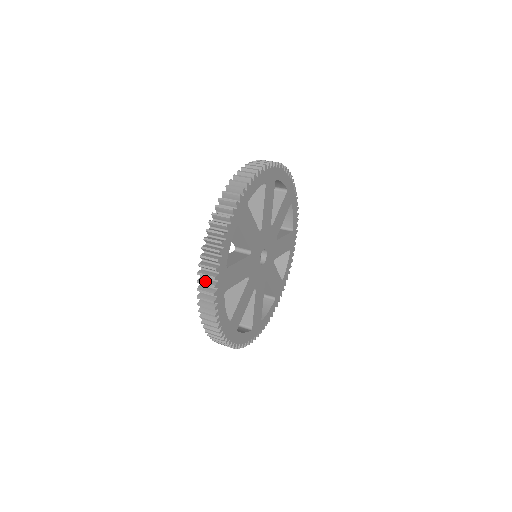
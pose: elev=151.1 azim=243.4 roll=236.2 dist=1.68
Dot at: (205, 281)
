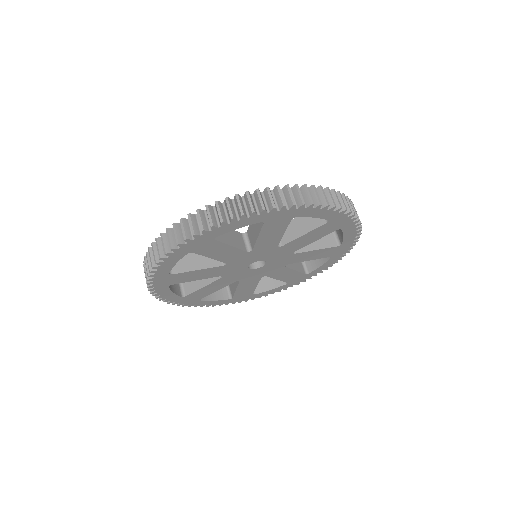
Dot at: occluded
